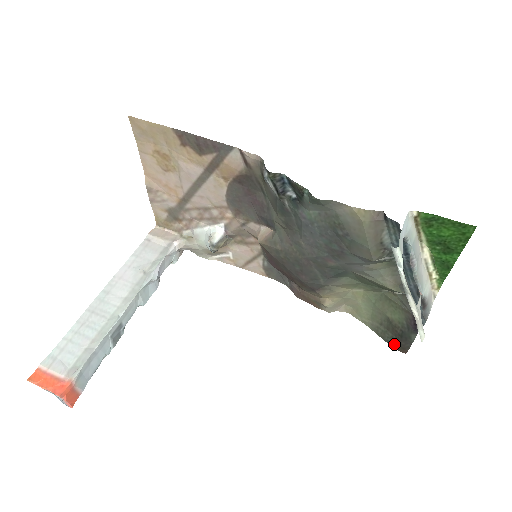
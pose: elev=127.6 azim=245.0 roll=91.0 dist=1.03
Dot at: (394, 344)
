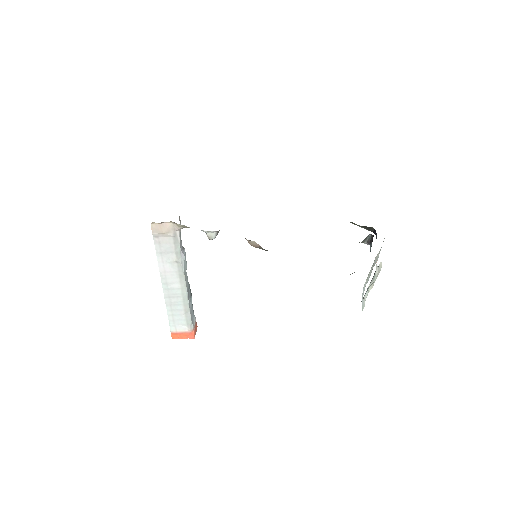
Dot at: occluded
